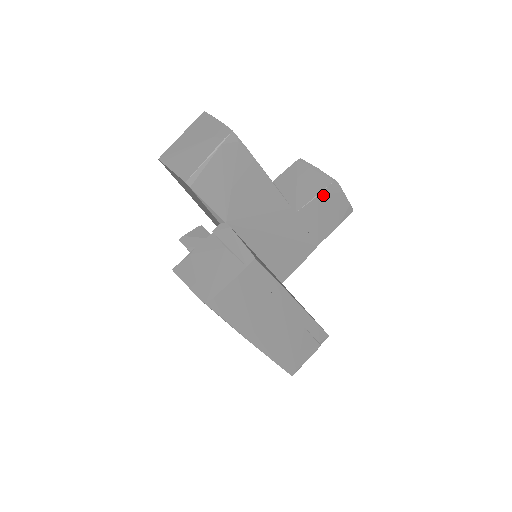
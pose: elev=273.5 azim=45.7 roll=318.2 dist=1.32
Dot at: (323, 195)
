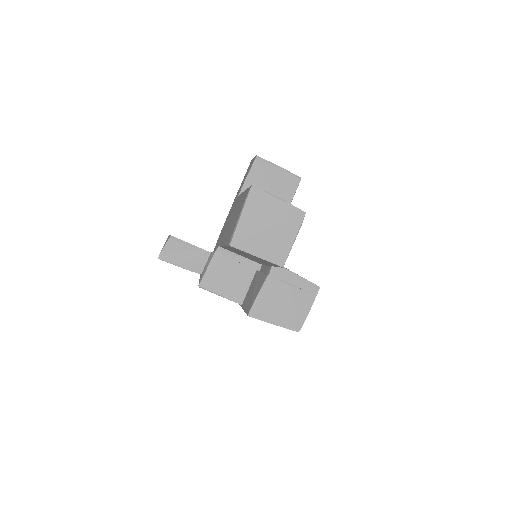
Dot at: (295, 192)
